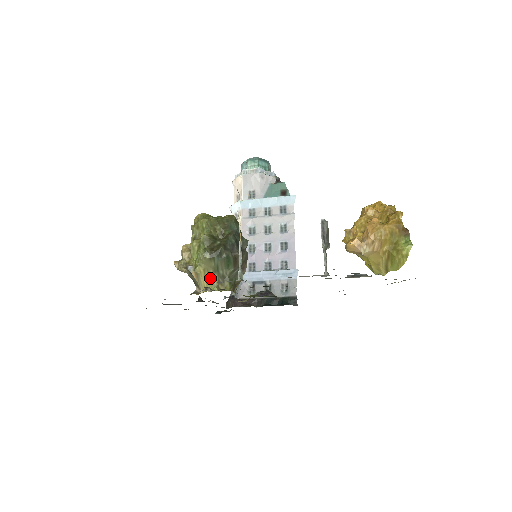
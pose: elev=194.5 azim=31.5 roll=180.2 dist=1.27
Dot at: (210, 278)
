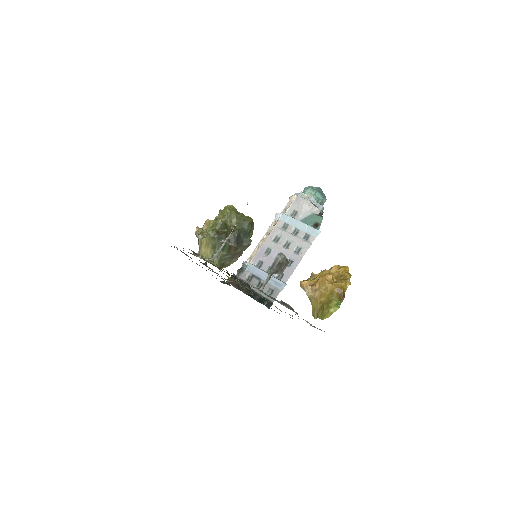
Dot at: (208, 250)
